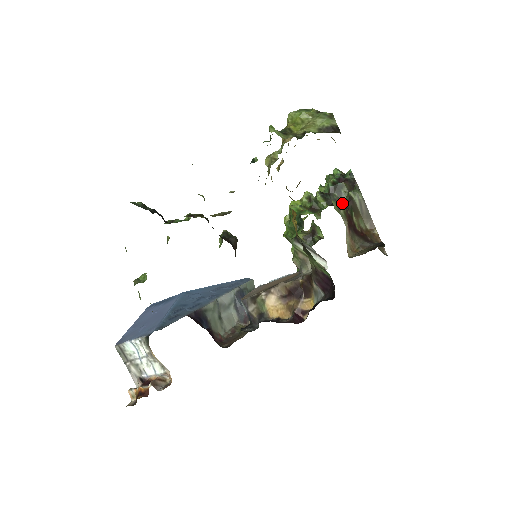
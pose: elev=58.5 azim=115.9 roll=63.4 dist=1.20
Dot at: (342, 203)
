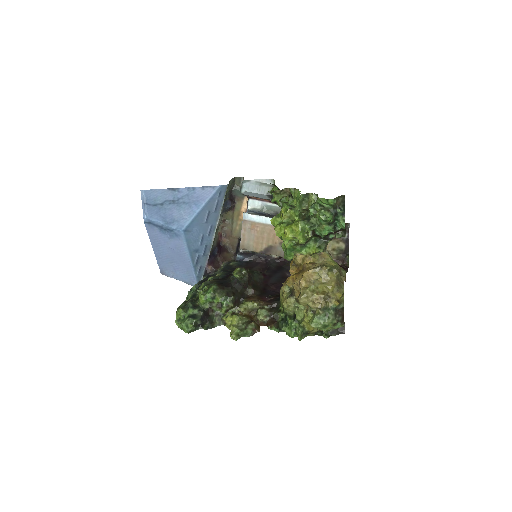
Dot at: (328, 239)
